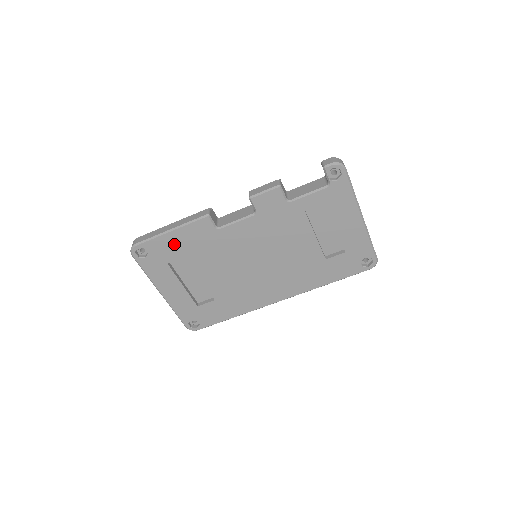
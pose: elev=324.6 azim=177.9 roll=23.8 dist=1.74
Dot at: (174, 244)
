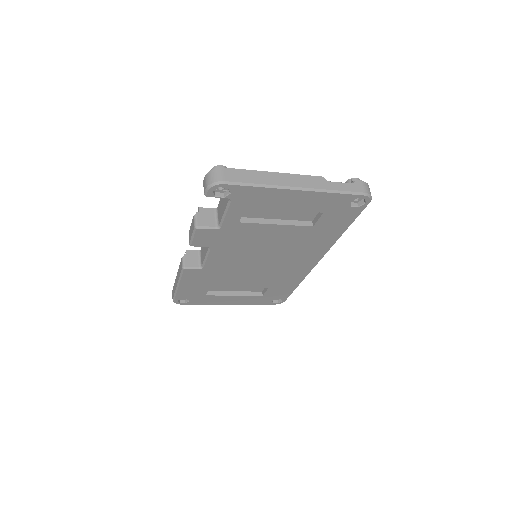
Dot at: (192, 288)
